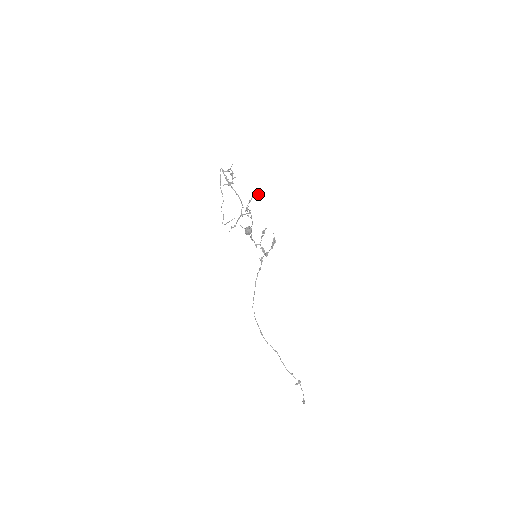
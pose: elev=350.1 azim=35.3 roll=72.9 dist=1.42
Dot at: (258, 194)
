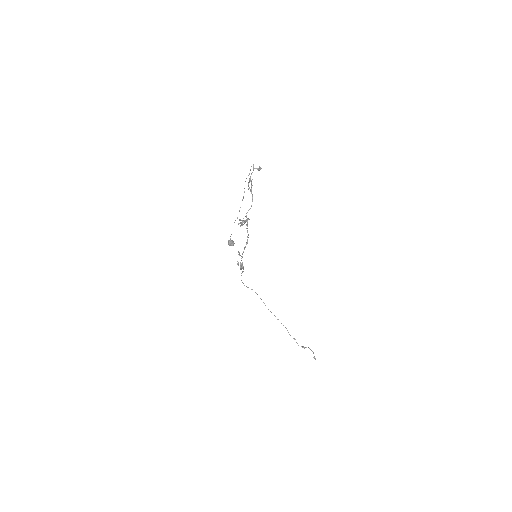
Dot at: (243, 220)
